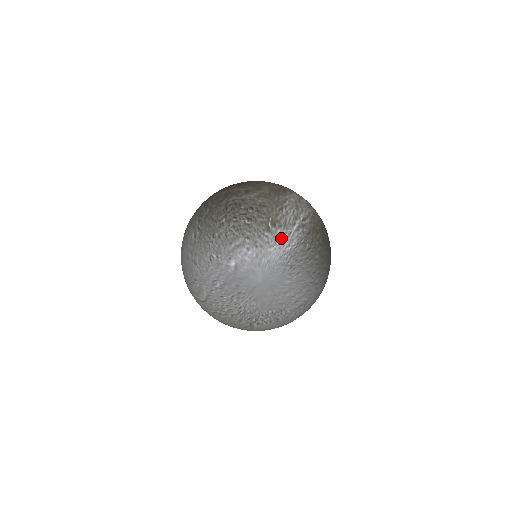
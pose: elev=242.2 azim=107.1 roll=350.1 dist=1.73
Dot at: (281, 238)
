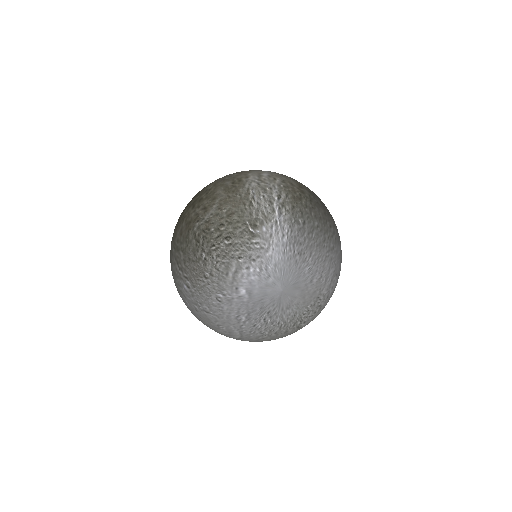
Dot at: (271, 234)
